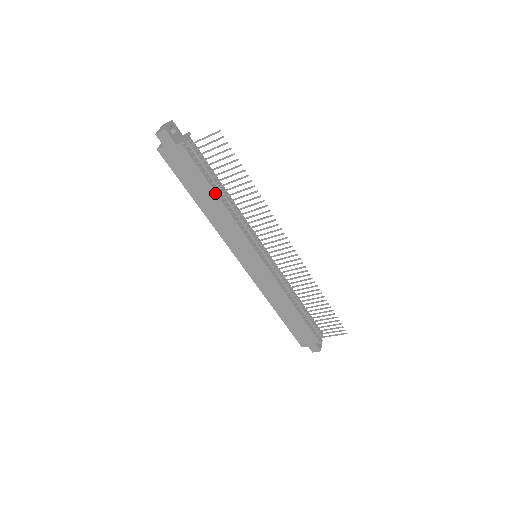
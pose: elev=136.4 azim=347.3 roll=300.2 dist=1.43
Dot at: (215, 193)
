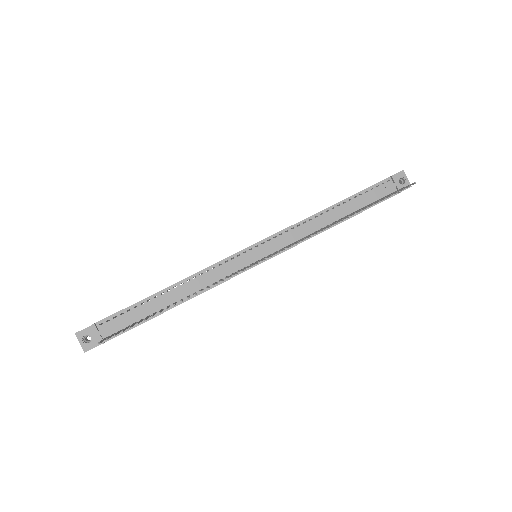
Dot at: occluded
